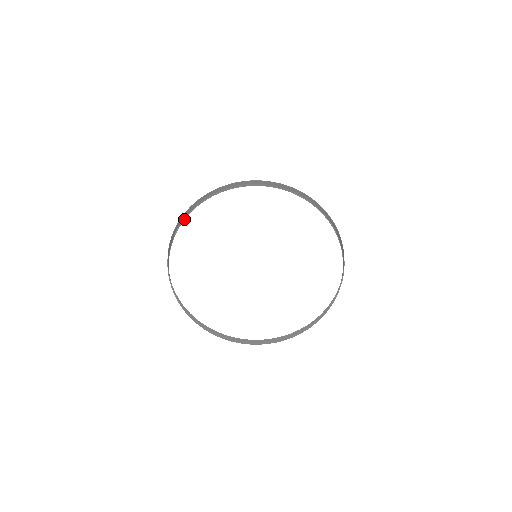
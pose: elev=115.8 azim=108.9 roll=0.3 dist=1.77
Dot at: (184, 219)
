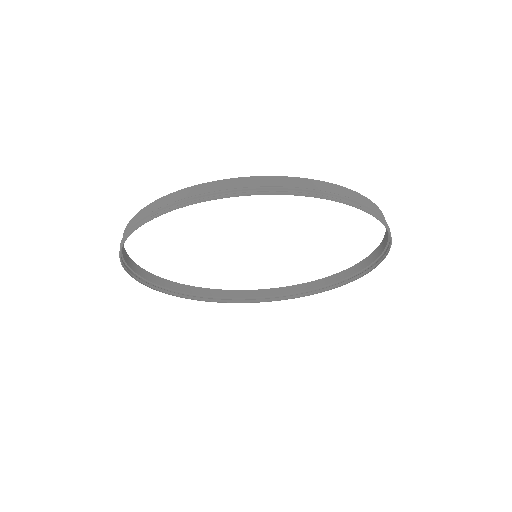
Dot at: occluded
